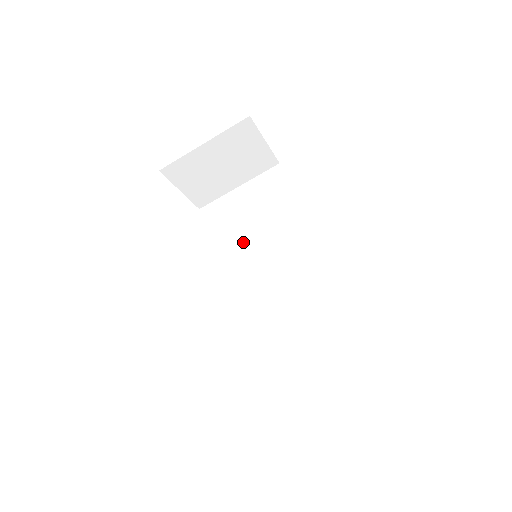
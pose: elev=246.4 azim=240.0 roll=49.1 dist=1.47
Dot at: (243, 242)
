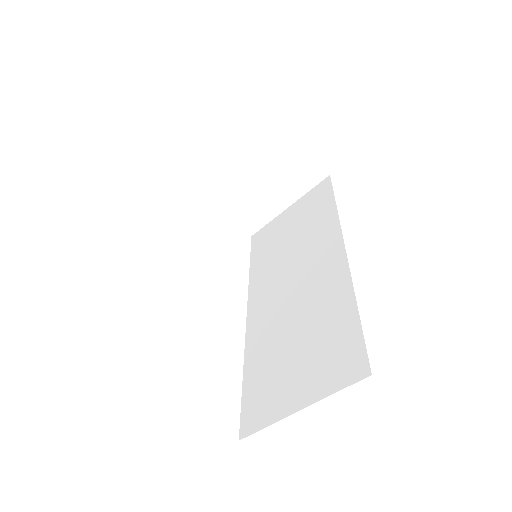
Dot at: (276, 260)
